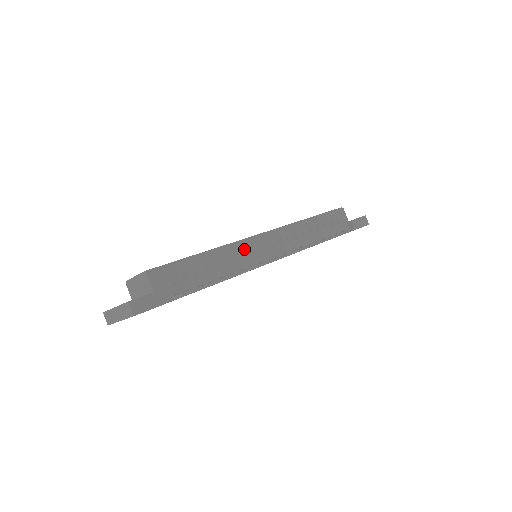
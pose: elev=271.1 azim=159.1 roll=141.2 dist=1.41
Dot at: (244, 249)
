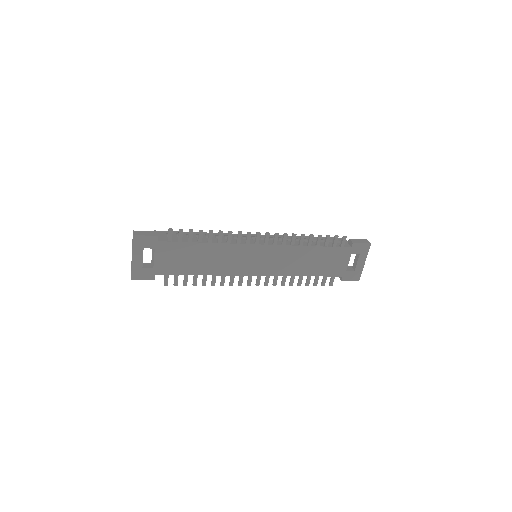
Dot at: (235, 236)
